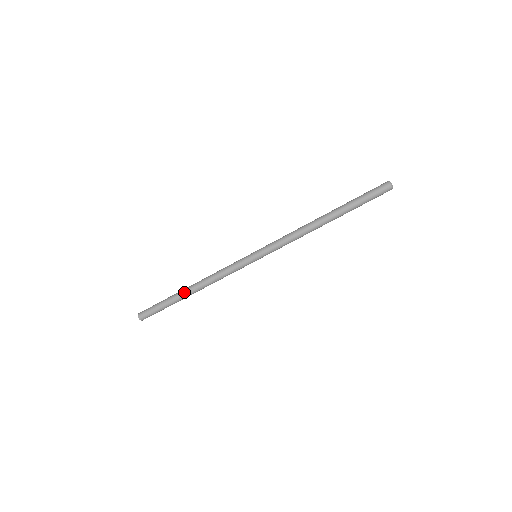
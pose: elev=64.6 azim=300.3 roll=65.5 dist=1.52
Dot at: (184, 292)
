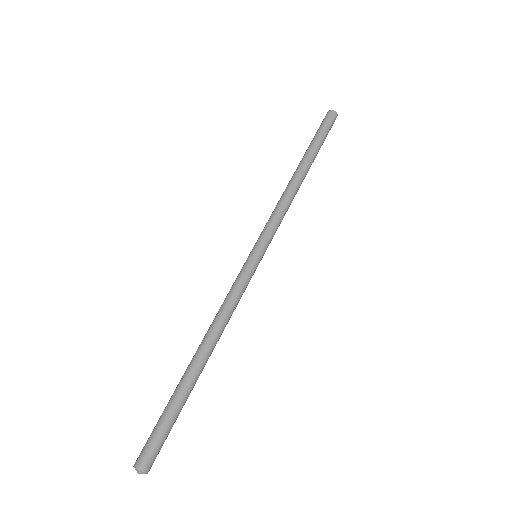
Dot at: (193, 367)
